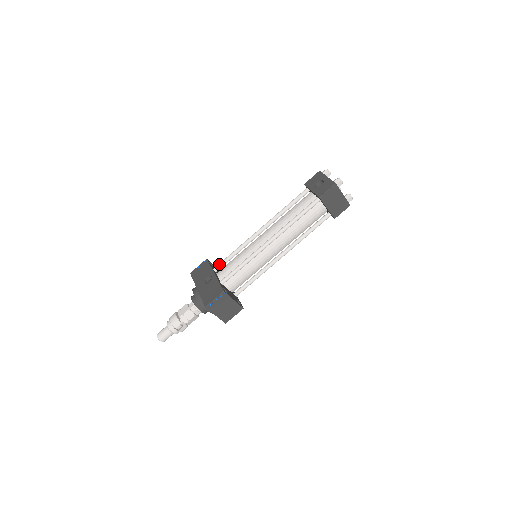
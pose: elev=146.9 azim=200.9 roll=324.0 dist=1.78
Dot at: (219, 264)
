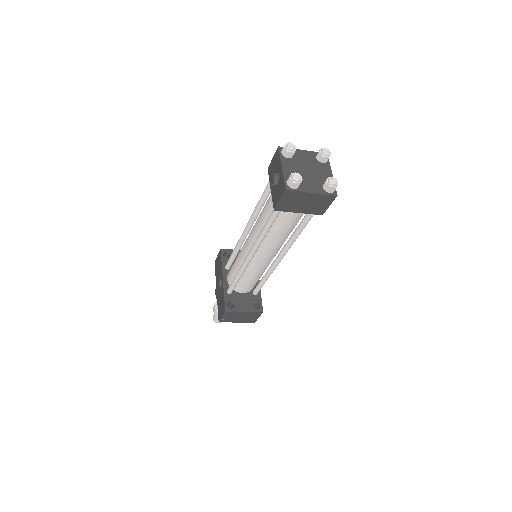
Dot at: (227, 263)
